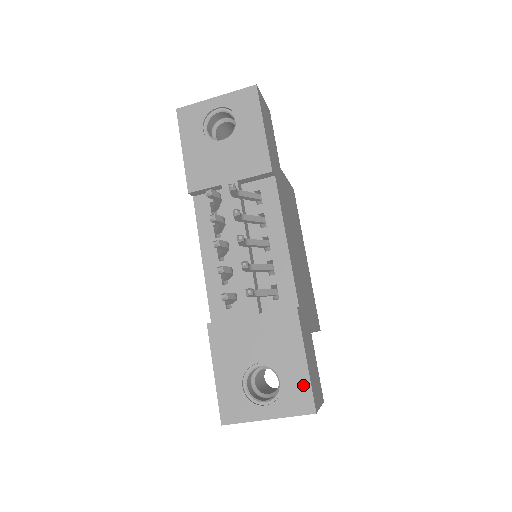
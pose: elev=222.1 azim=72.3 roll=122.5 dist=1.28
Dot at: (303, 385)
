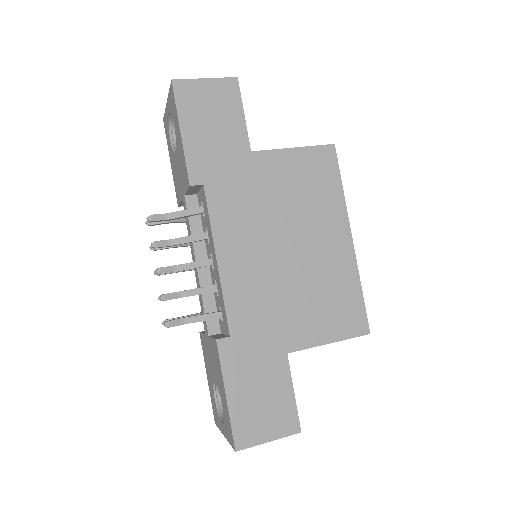
Dot at: (228, 419)
